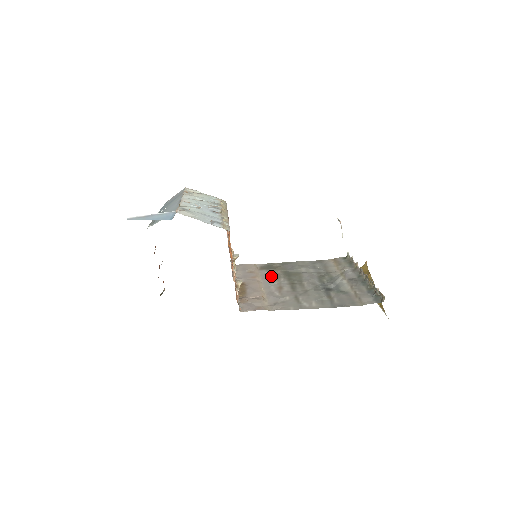
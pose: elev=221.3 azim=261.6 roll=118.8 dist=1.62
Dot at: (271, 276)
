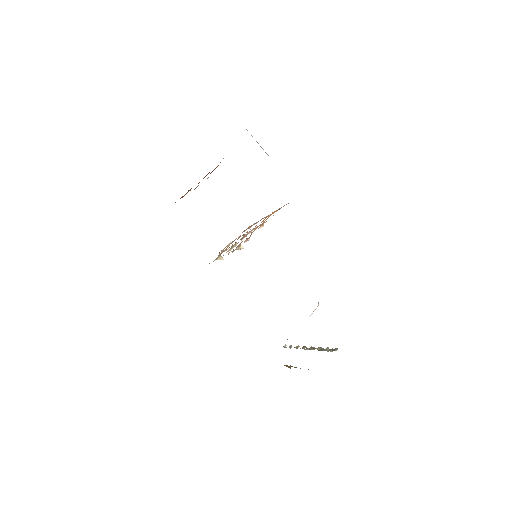
Dot at: occluded
